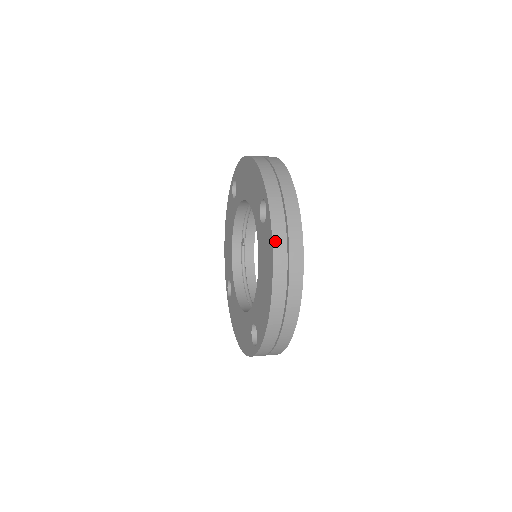
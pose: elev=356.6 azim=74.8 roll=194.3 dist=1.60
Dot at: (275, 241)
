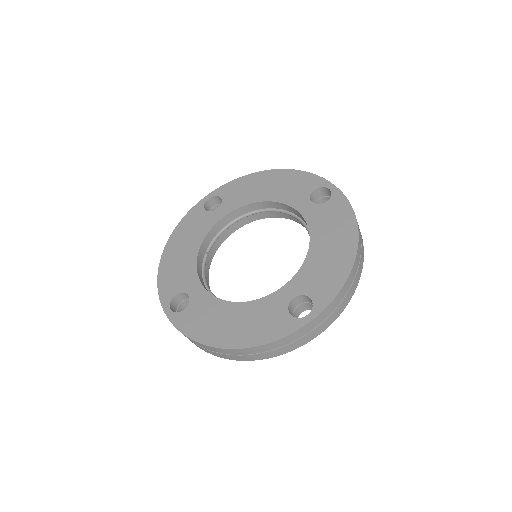
Dot at: occluded
